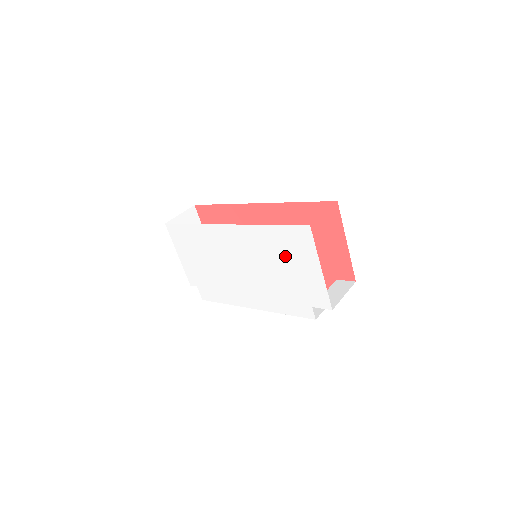
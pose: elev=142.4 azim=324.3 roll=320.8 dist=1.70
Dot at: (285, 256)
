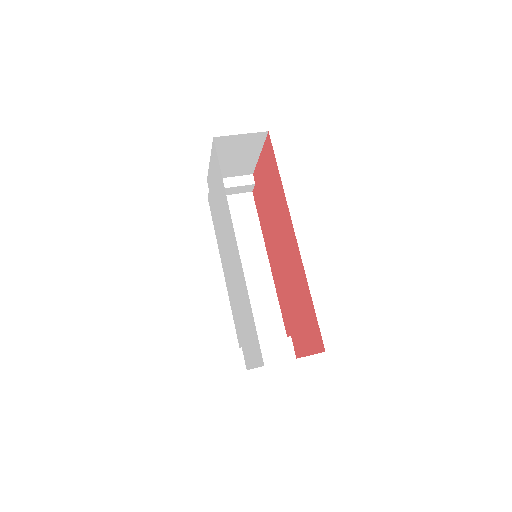
Dot at: (247, 324)
